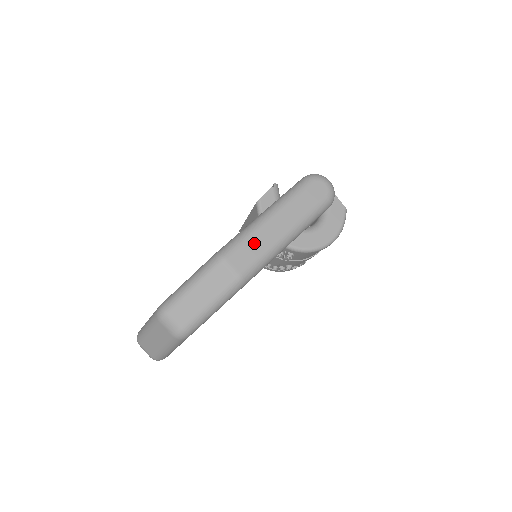
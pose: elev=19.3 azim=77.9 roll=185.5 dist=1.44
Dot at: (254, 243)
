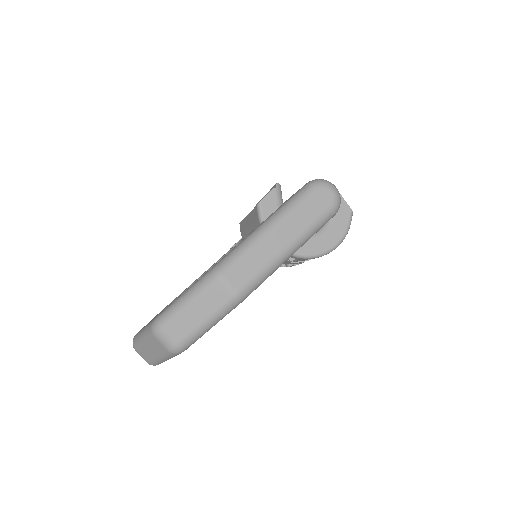
Dot at: (253, 258)
